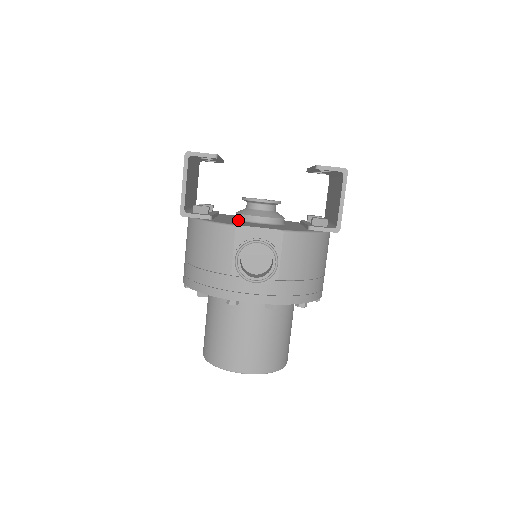
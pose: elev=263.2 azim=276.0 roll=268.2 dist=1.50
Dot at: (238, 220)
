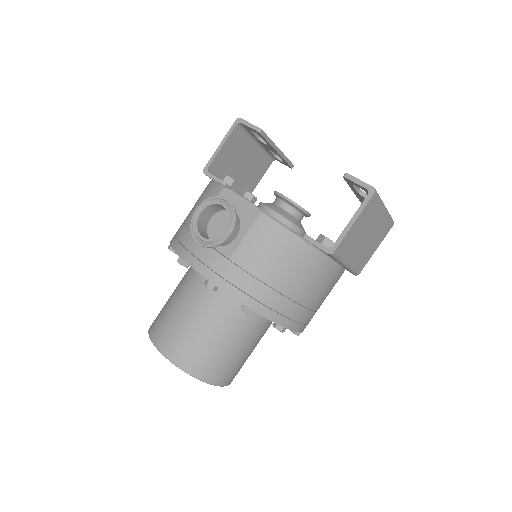
Dot at: occluded
